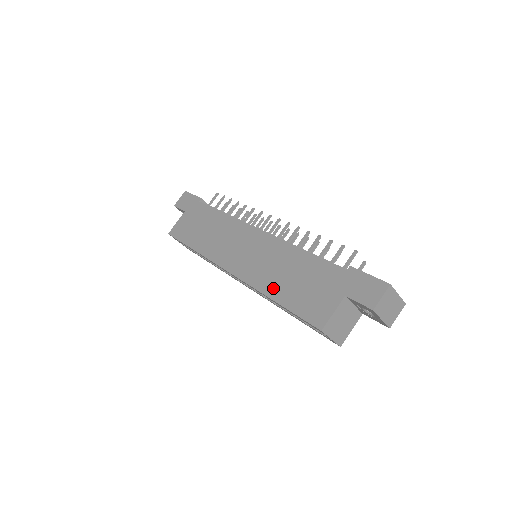
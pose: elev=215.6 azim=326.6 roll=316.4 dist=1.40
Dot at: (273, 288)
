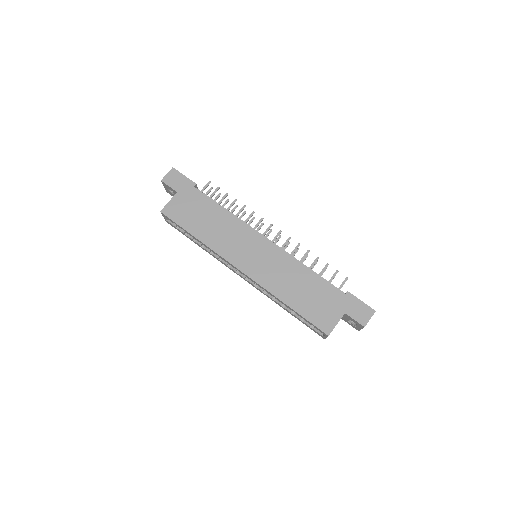
Dot at: (286, 295)
